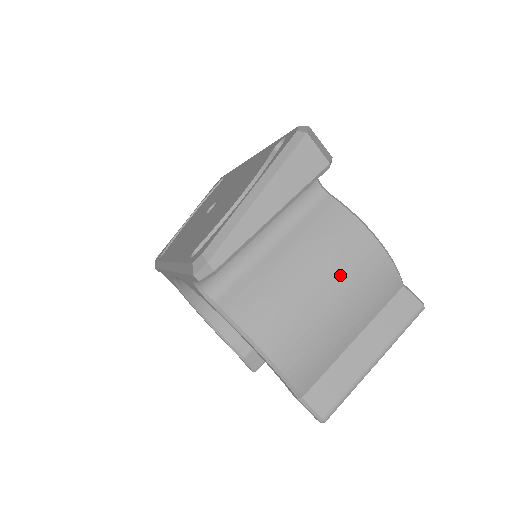
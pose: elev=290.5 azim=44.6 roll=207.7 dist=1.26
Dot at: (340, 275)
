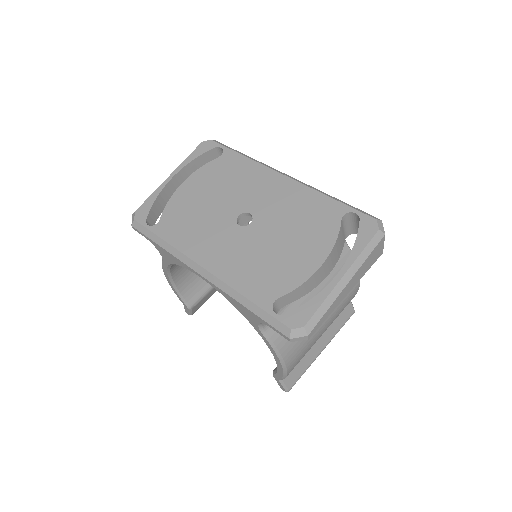
Dot at: (336, 307)
